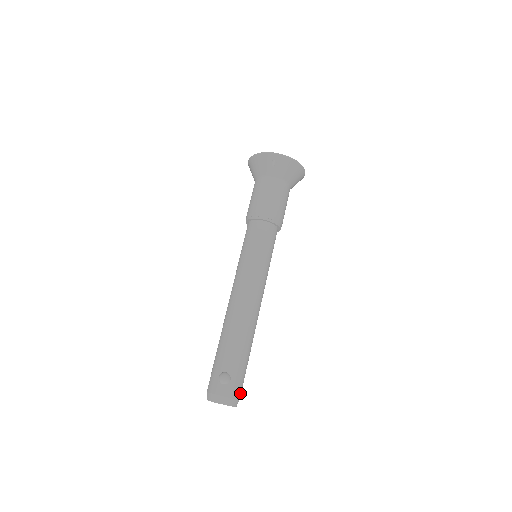
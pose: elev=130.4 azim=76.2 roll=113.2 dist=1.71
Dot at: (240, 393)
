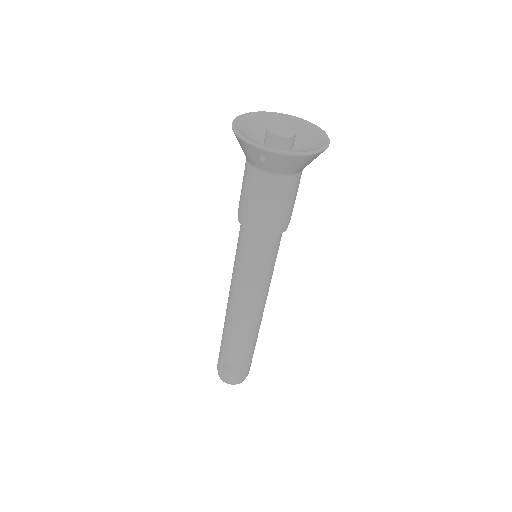
Dot at: (247, 373)
